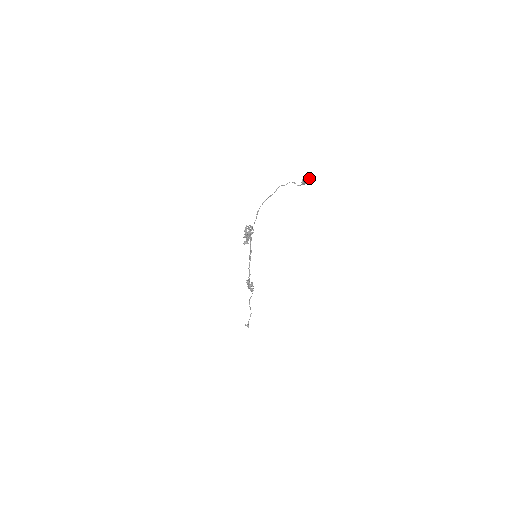
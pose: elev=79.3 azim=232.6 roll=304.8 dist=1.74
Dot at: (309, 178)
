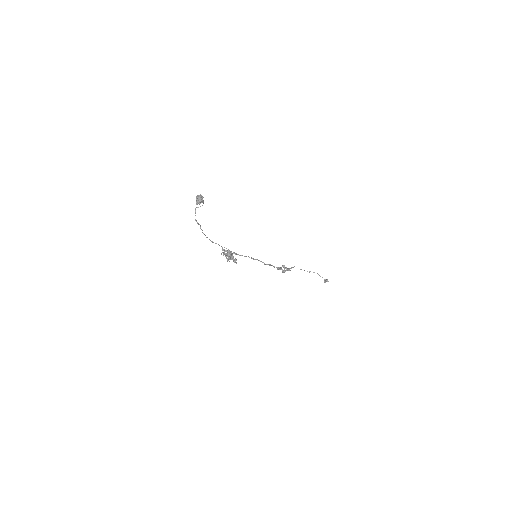
Dot at: (198, 197)
